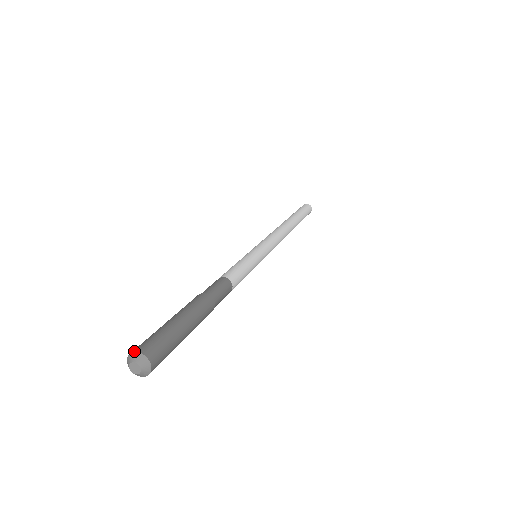
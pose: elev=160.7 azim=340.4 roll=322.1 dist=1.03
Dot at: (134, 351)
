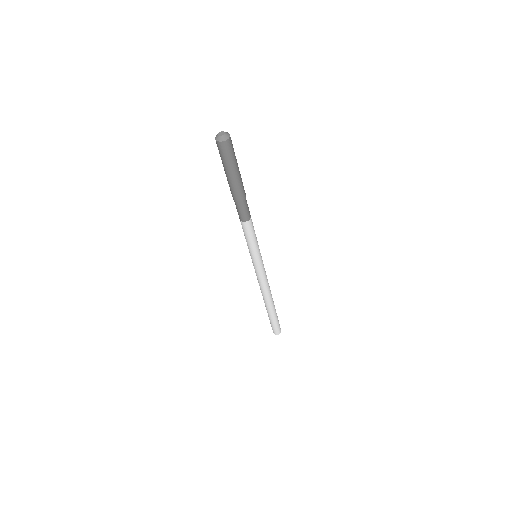
Dot at: (216, 136)
